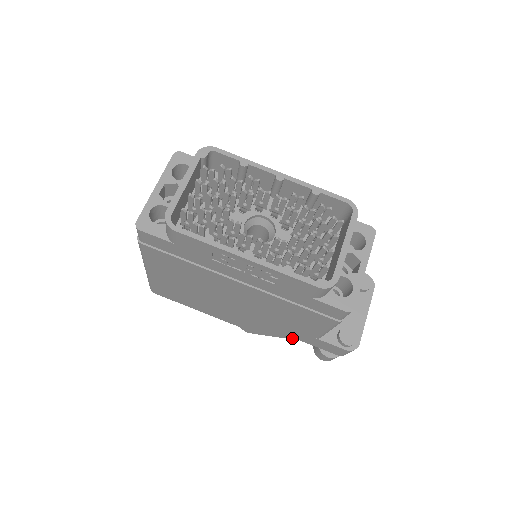
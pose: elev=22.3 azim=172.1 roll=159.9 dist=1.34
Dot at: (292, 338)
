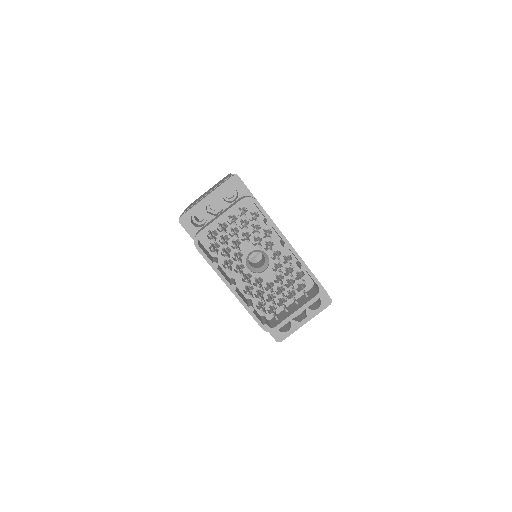
Dot at: occluded
